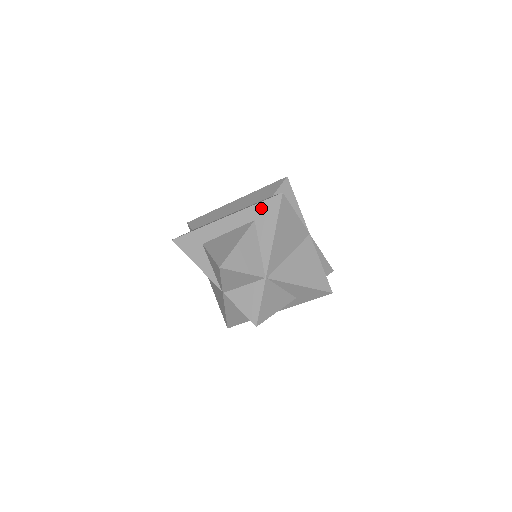
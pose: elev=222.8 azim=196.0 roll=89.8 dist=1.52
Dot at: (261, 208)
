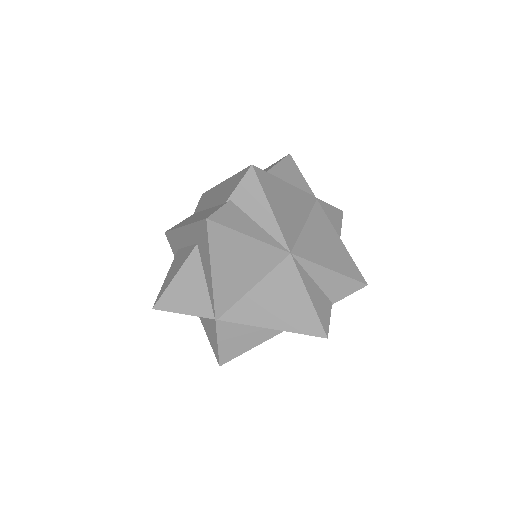
Dot at: (198, 230)
